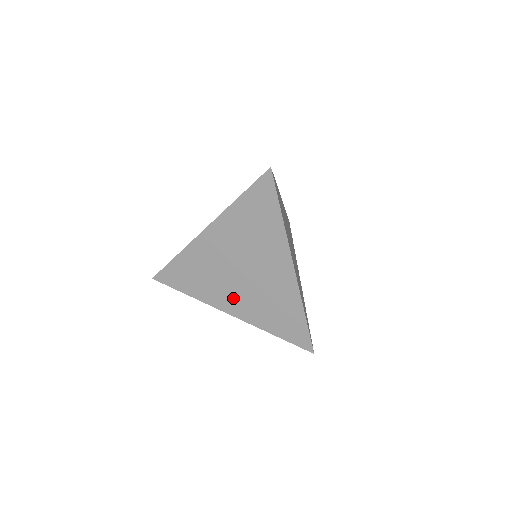
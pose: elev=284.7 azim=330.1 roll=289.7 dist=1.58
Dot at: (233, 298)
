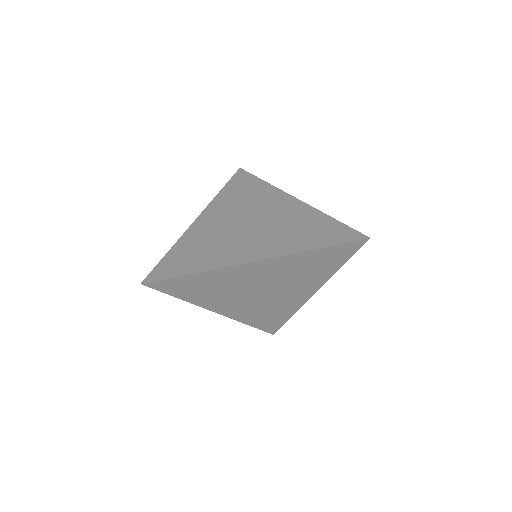
Dot at: (234, 305)
